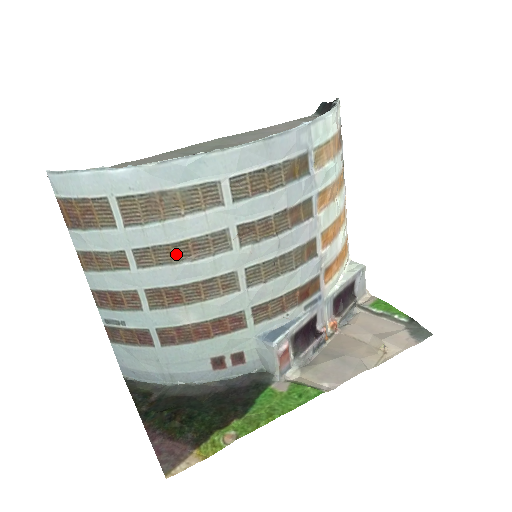
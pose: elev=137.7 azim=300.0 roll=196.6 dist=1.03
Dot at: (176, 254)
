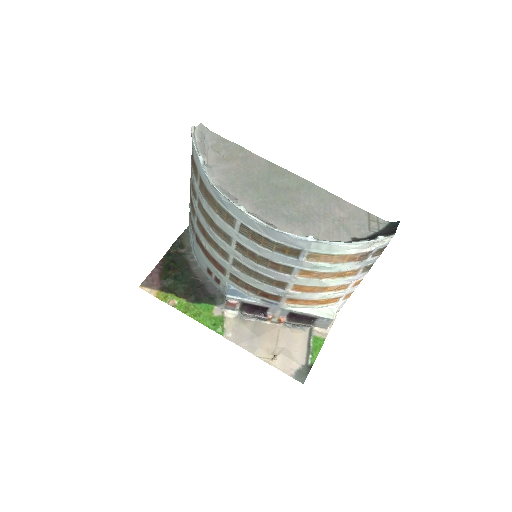
Dot at: (209, 220)
